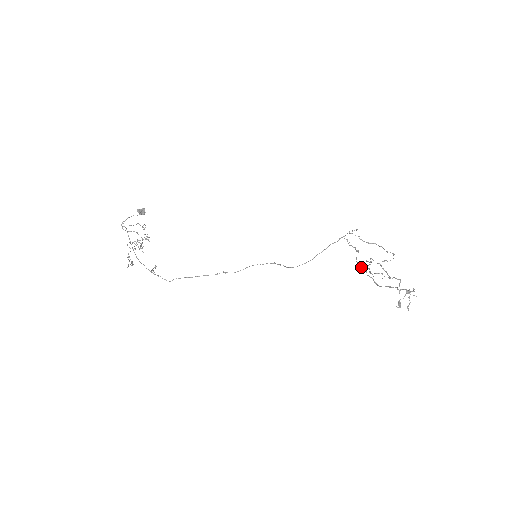
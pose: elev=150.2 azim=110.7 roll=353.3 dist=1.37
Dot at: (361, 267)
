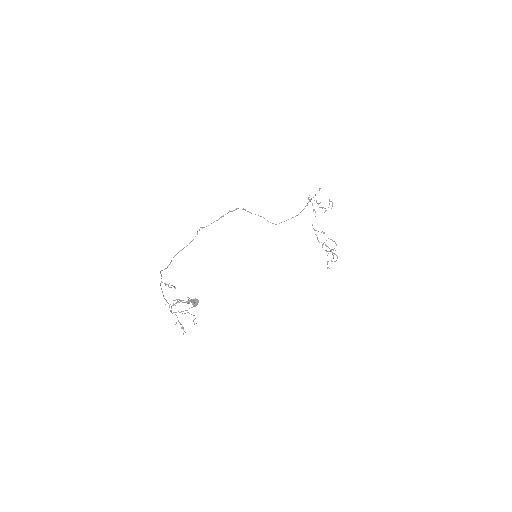
Dot at: (314, 229)
